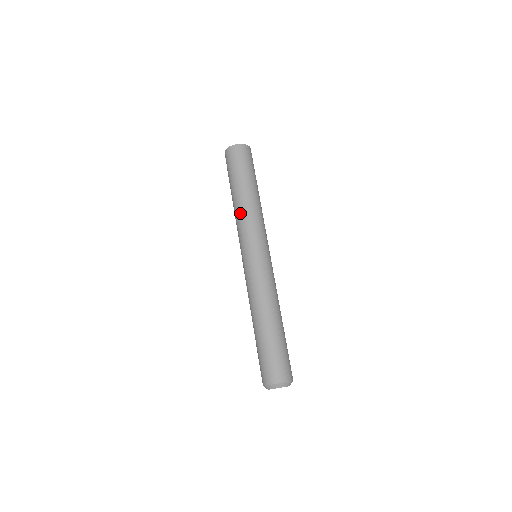
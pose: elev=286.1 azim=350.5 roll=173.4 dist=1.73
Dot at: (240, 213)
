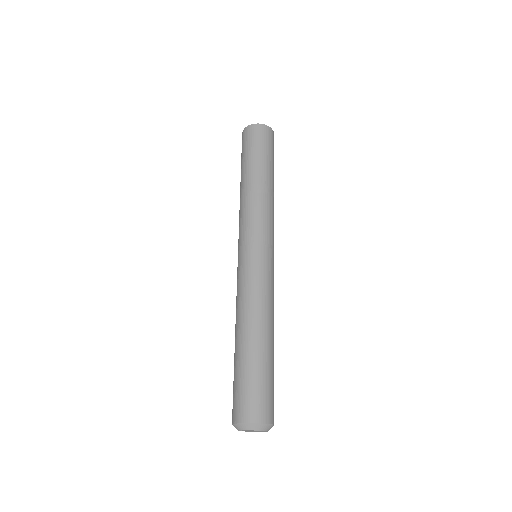
Dot at: (258, 199)
